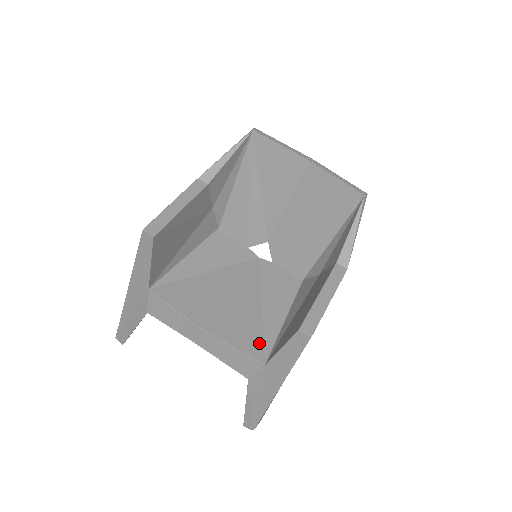
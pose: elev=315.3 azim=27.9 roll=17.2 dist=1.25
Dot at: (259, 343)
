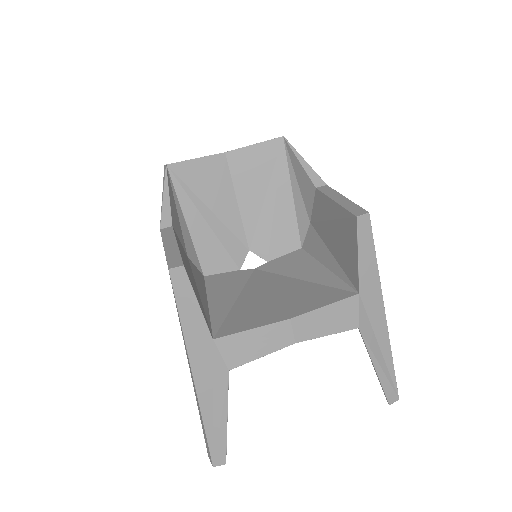
Dot at: (335, 291)
